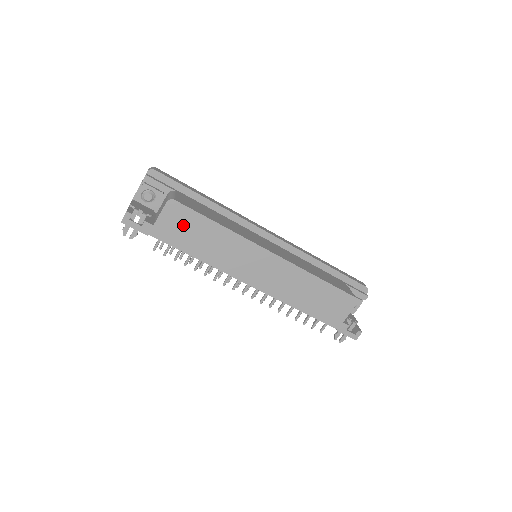
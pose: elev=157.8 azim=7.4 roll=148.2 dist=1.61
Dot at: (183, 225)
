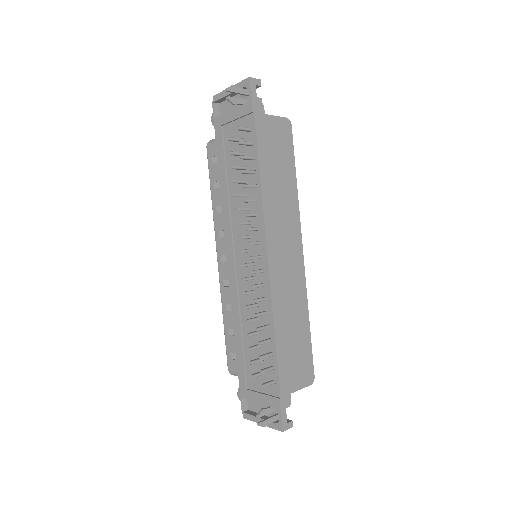
Dot at: (279, 145)
